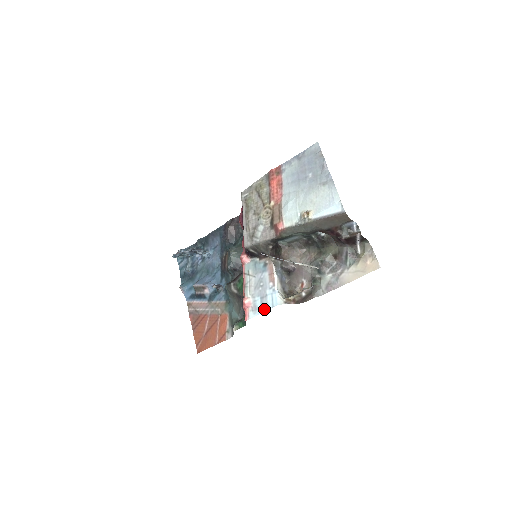
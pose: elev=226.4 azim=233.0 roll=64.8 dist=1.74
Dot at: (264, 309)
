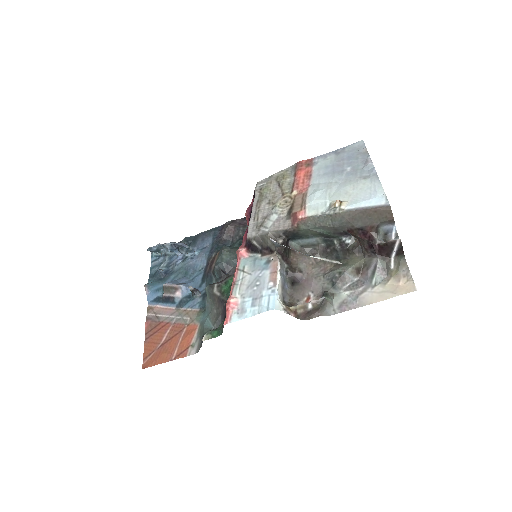
Dot at: (254, 312)
